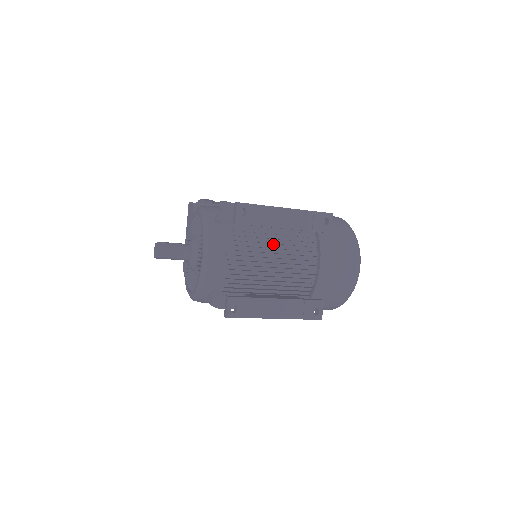
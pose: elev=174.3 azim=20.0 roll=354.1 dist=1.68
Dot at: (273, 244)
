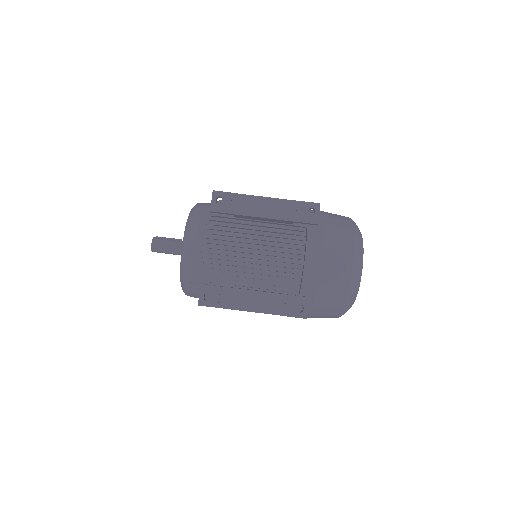
Dot at: (255, 235)
